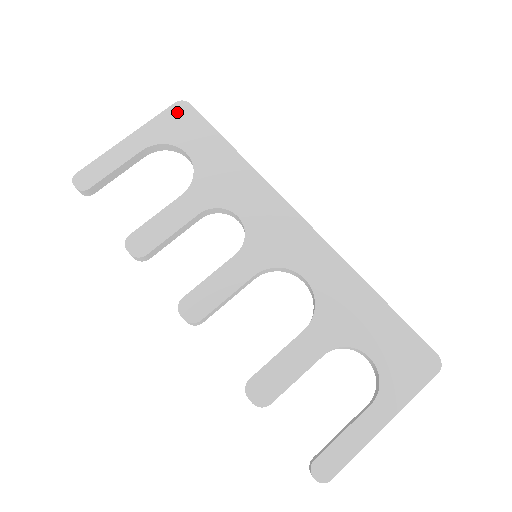
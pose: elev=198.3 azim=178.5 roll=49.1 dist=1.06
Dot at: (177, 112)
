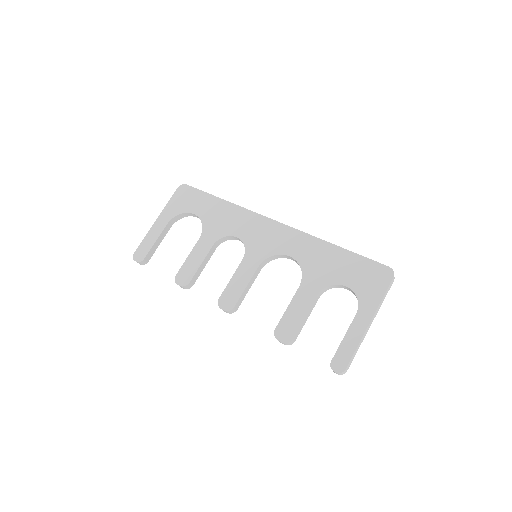
Dot at: (180, 193)
